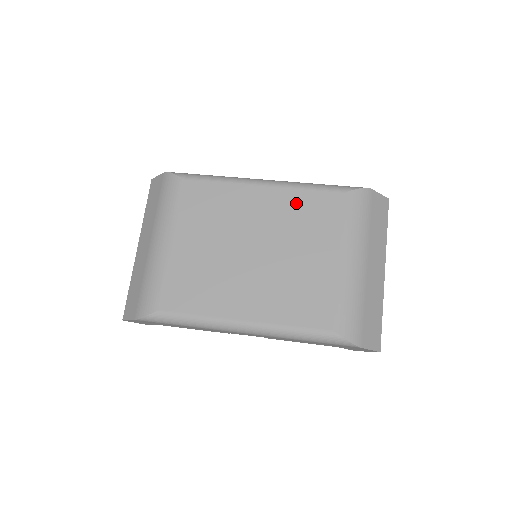
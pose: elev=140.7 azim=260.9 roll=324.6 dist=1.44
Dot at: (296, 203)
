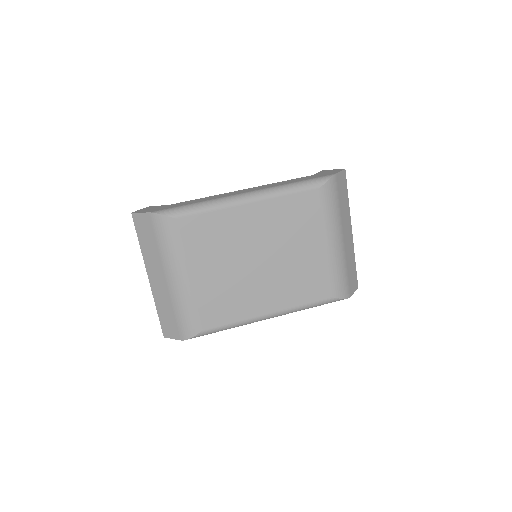
Dot at: (282, 210)
